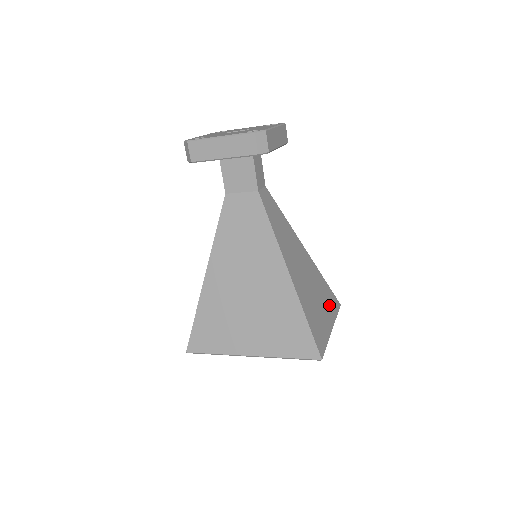
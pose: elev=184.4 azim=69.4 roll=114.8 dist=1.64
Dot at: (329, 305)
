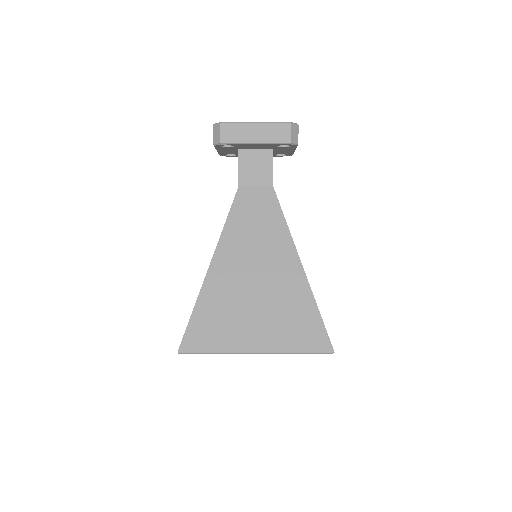
Dot at: occluded
